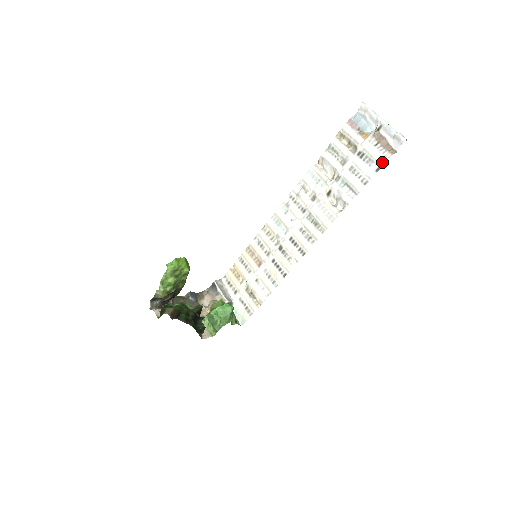
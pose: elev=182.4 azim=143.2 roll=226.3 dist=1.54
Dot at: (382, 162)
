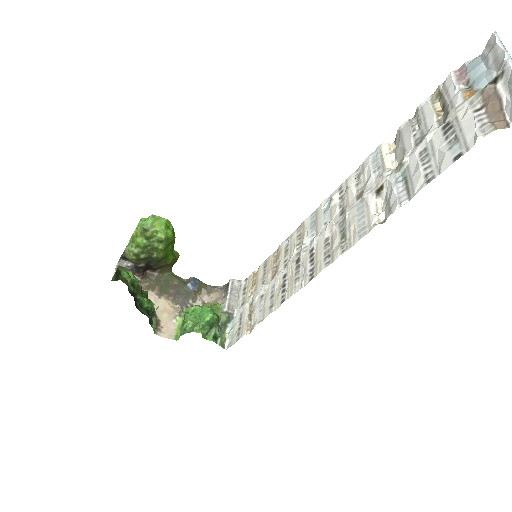
Dot at: (471, 143)
